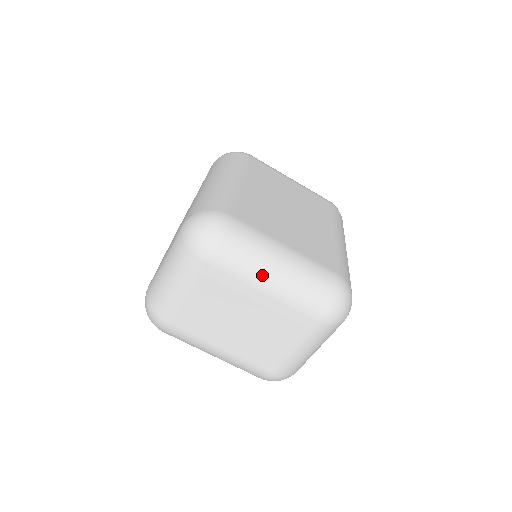
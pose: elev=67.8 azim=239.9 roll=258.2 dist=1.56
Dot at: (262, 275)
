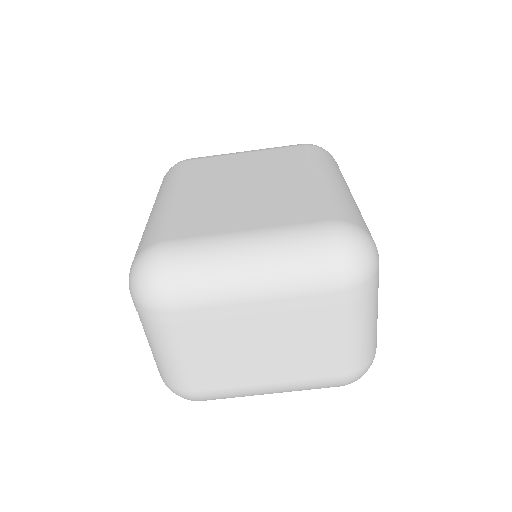
Dot at: (236, 283)
